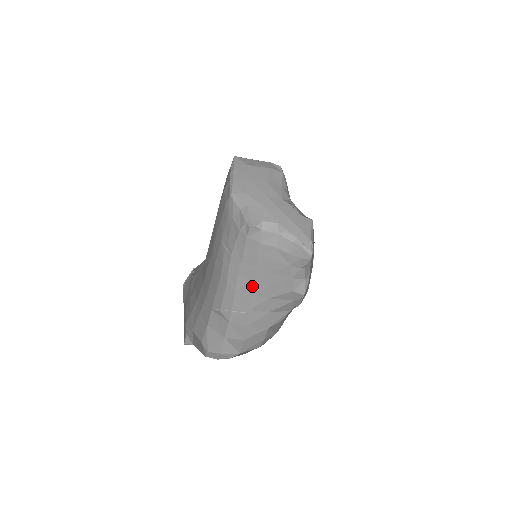
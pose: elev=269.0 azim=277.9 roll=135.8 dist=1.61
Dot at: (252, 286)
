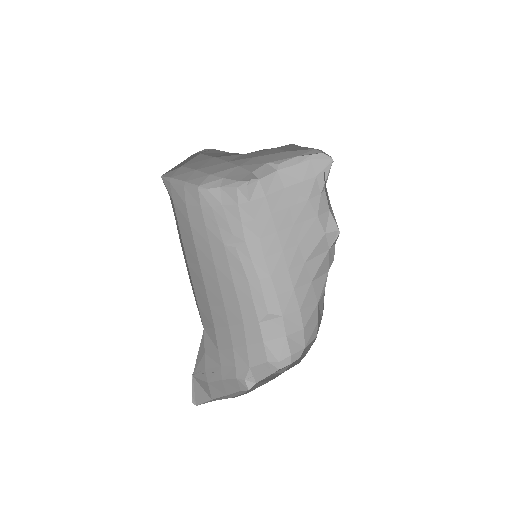
Dot at: (283, 259)
